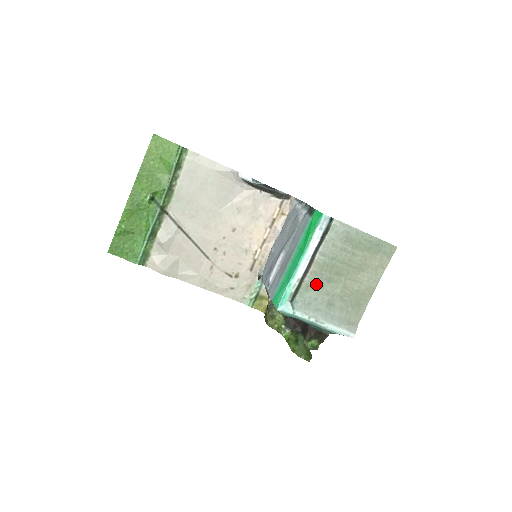
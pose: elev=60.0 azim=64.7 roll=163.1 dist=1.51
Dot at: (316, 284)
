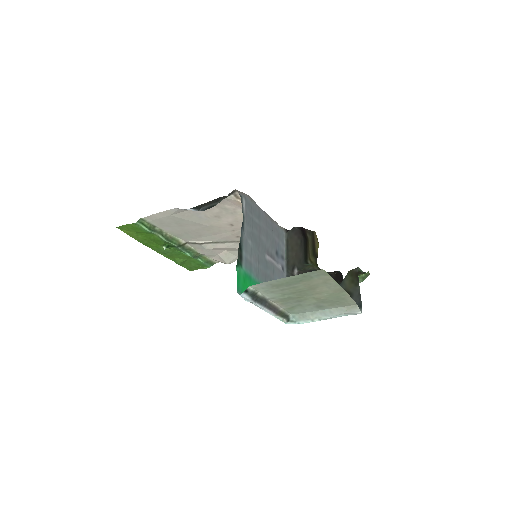
Dot at: (293, 306)
